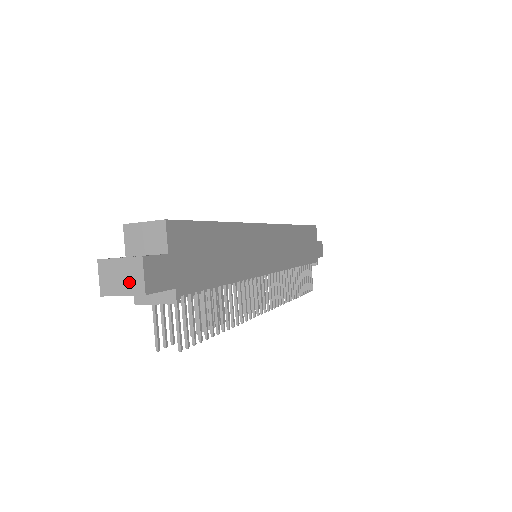
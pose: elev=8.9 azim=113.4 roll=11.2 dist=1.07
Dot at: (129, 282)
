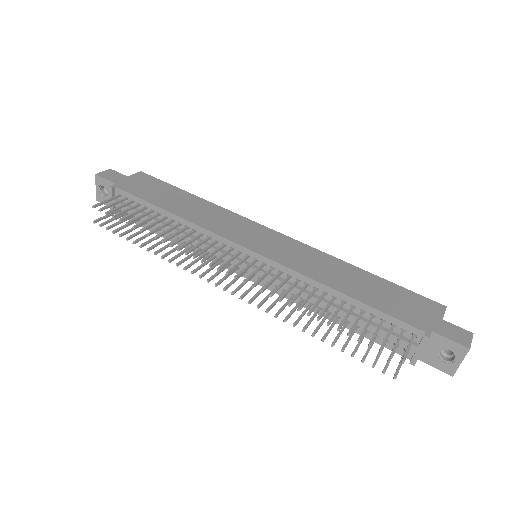
Dot at: occluded
